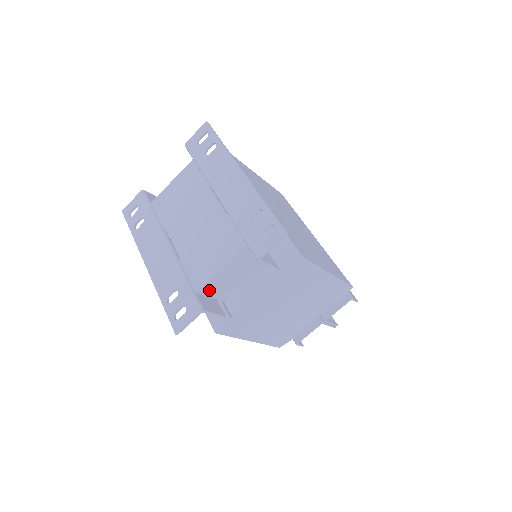
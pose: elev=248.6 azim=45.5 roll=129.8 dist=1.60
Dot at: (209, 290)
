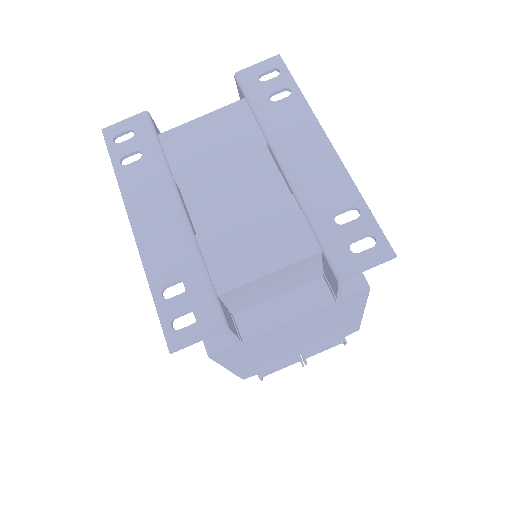
Dot at: (232, 296)
